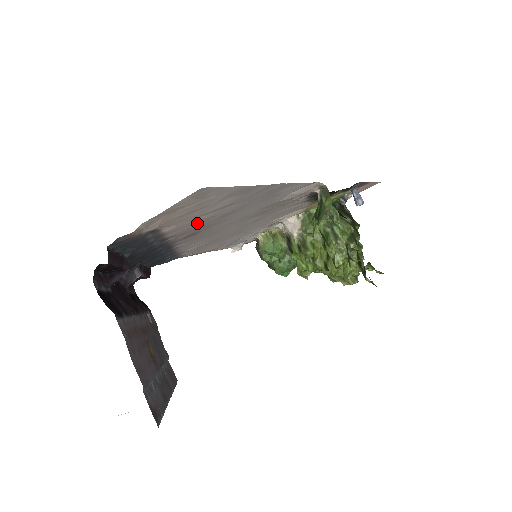
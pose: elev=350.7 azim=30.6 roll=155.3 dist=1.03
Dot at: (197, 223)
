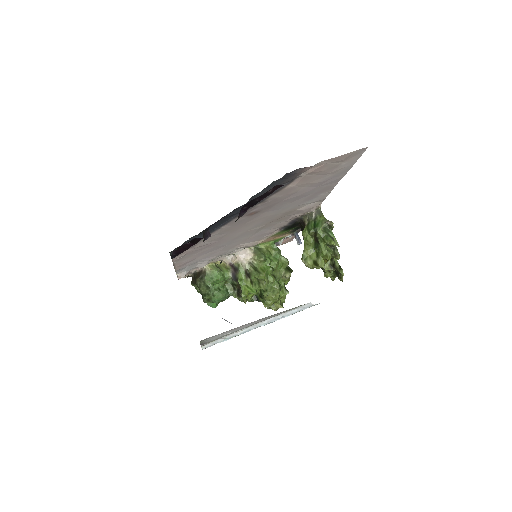
Dot at: (287, 195)
